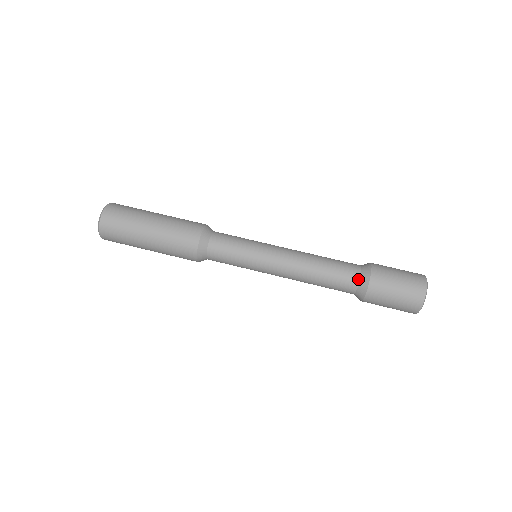
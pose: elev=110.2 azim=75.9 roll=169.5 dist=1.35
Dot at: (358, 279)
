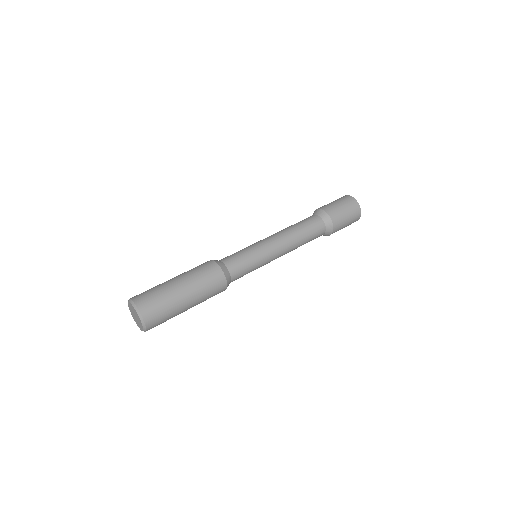
Dot at: (325, 227)
